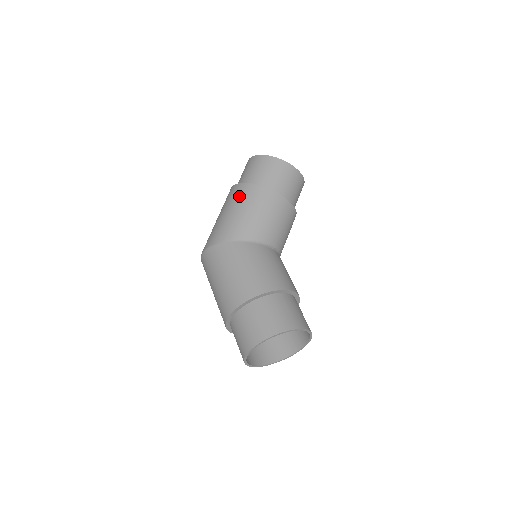
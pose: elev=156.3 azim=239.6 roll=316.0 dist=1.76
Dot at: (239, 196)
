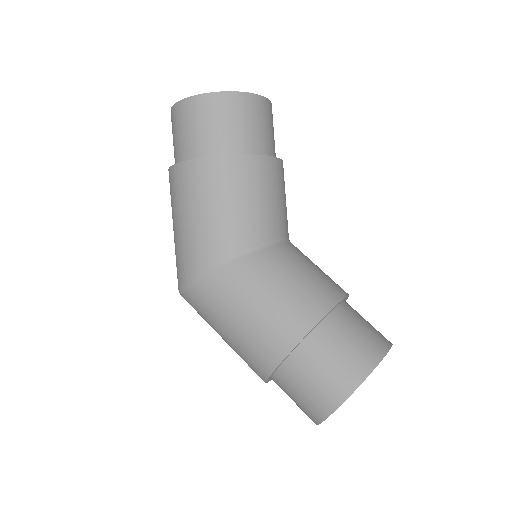
Dot at: (189, 187)
